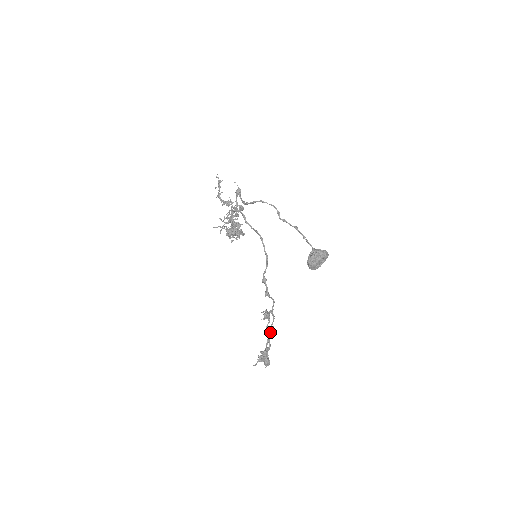
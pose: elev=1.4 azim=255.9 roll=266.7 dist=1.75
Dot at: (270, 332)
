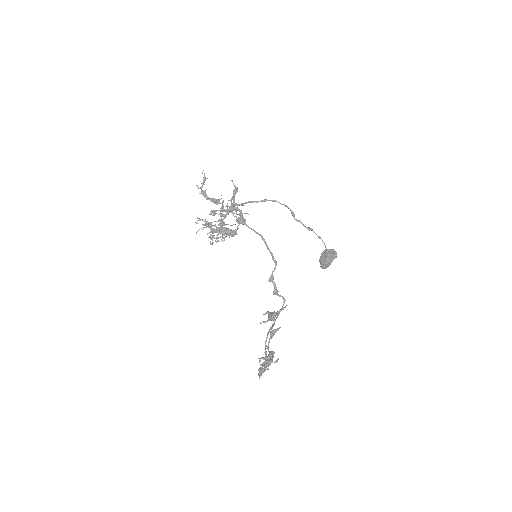
Dot at: (274, 334)
